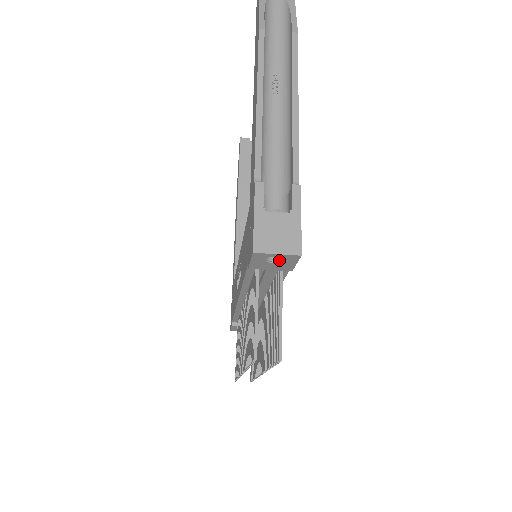
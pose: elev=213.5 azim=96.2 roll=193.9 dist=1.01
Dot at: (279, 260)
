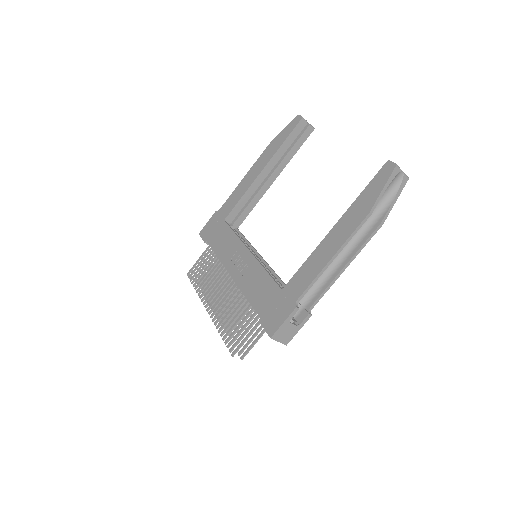
Dot at: occluded
